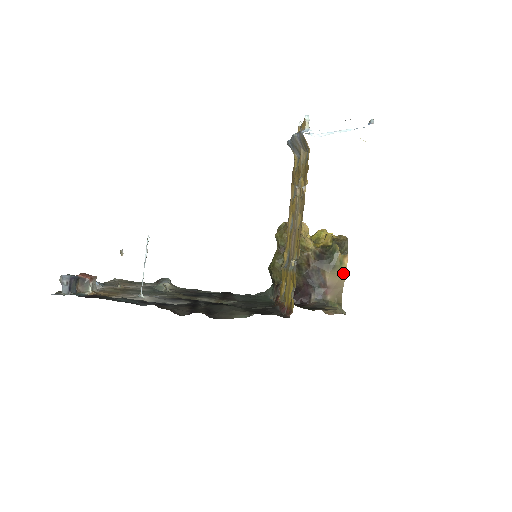
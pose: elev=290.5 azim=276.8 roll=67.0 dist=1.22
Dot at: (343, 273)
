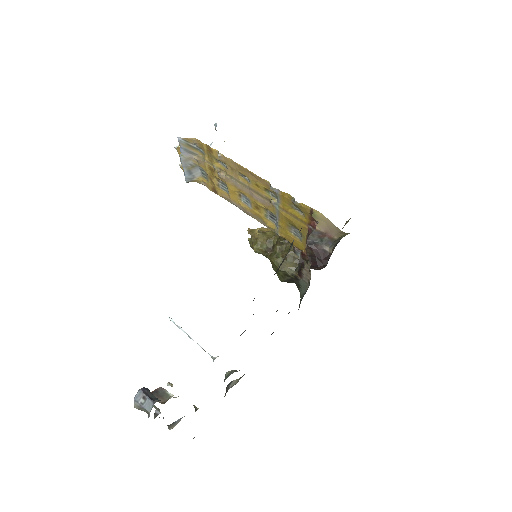
Dot at: (321, 216)
